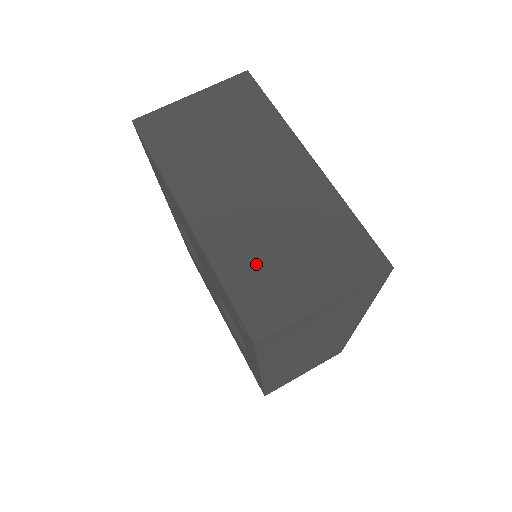
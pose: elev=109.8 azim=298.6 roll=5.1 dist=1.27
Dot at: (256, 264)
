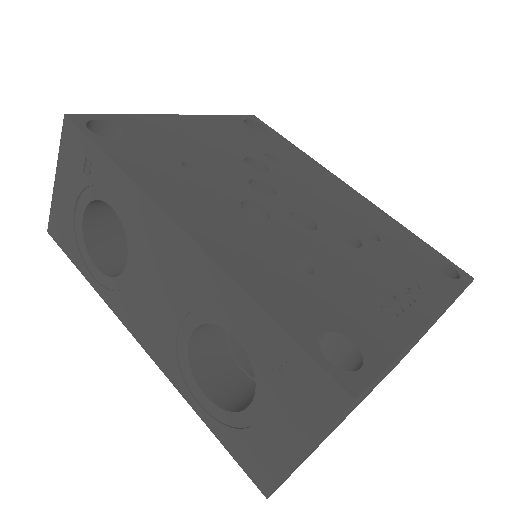
Dot at: occluded
